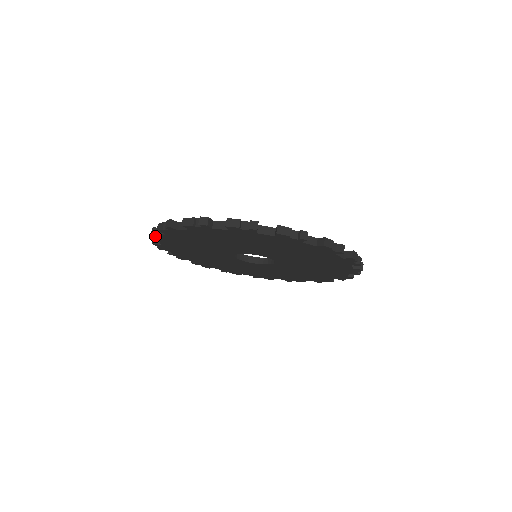
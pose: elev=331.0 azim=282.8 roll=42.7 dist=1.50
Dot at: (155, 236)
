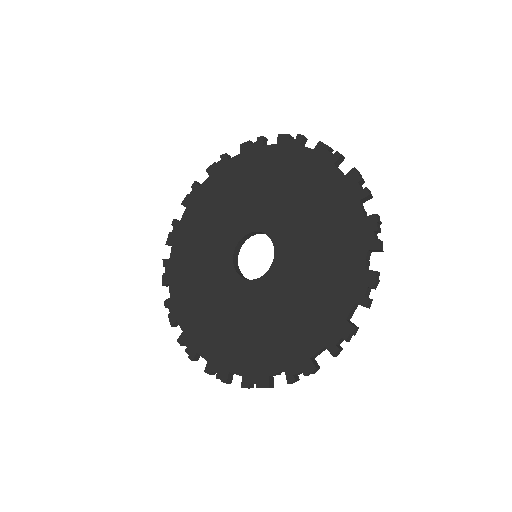
Dot at: (174, 225)
